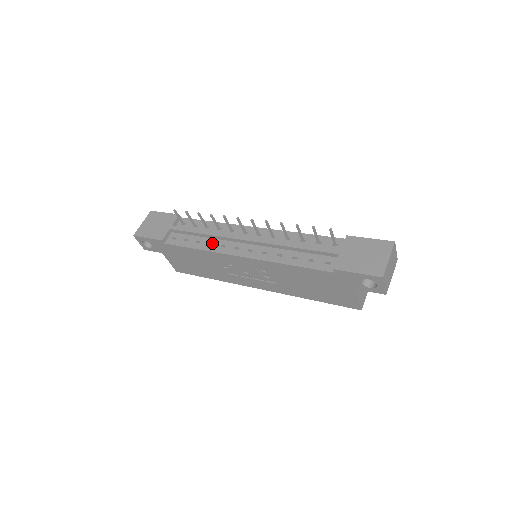
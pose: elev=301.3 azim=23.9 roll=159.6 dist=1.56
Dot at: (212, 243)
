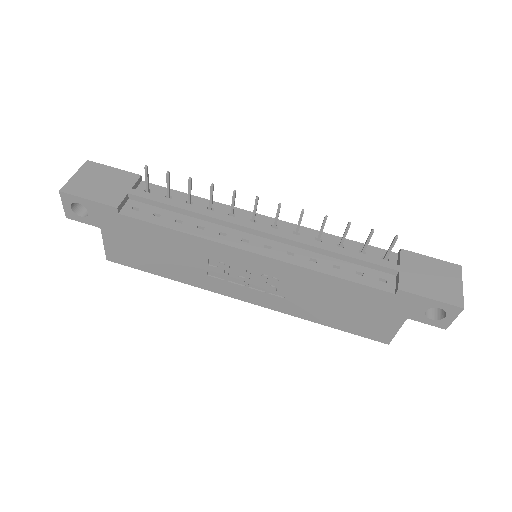
Dot at: (204, 226)
